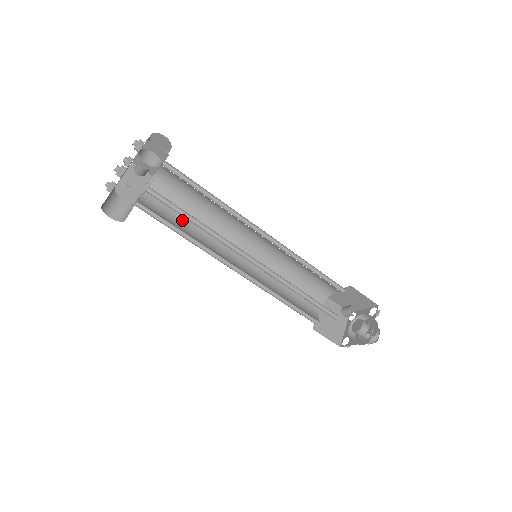
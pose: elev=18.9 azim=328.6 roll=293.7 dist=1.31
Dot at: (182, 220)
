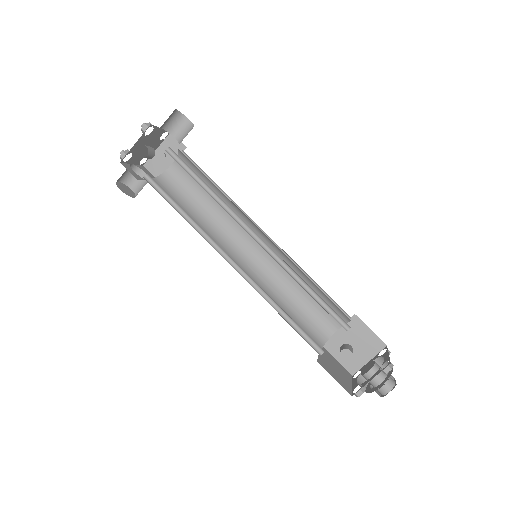
Dot at: (203, 198)
